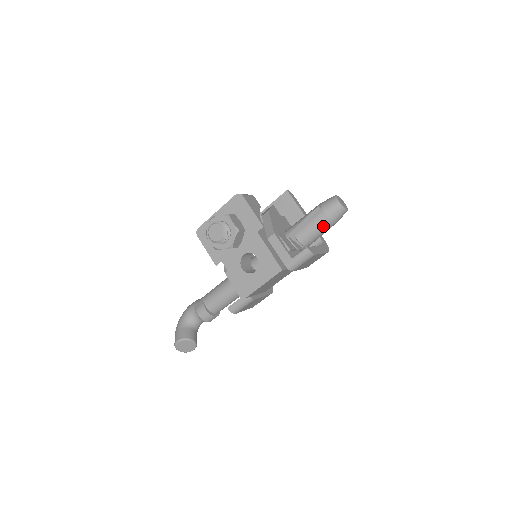
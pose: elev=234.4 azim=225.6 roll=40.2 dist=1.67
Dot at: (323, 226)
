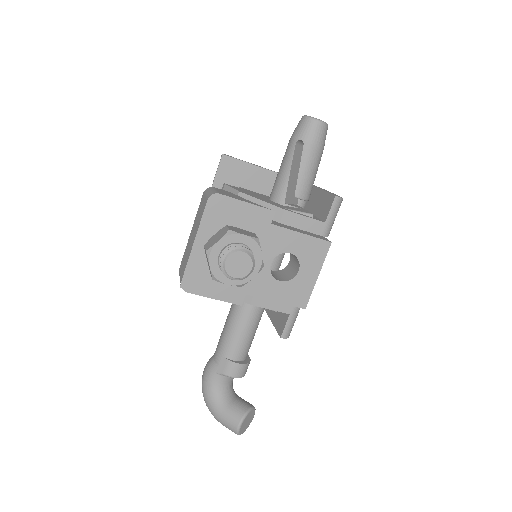
Dot at: (318, 161)
